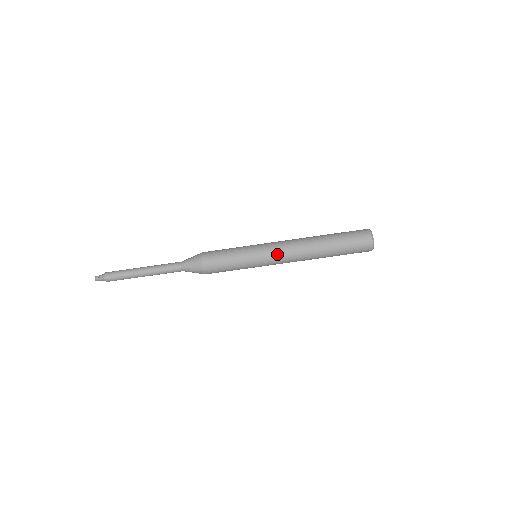
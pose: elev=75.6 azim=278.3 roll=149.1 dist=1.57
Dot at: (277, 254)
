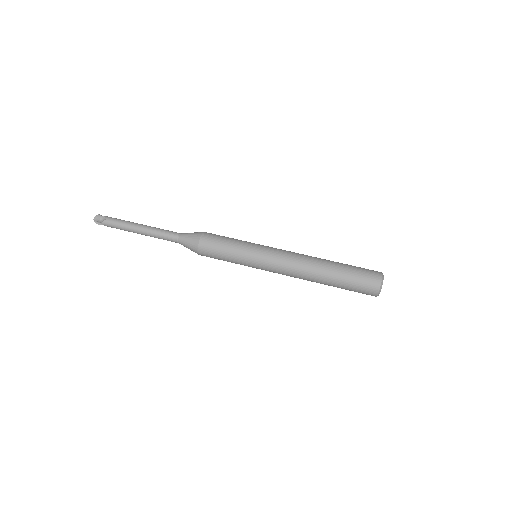
Dot at: (280, 250)
